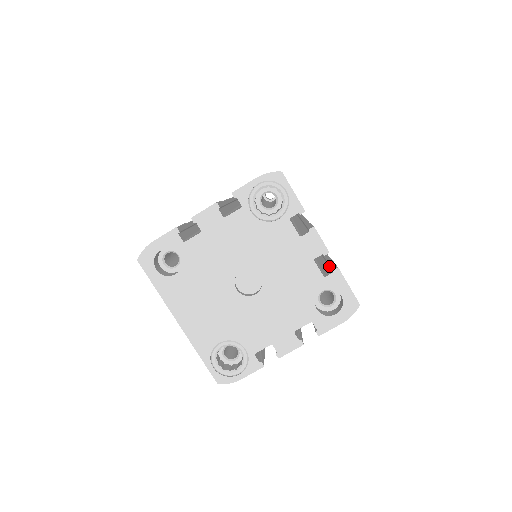
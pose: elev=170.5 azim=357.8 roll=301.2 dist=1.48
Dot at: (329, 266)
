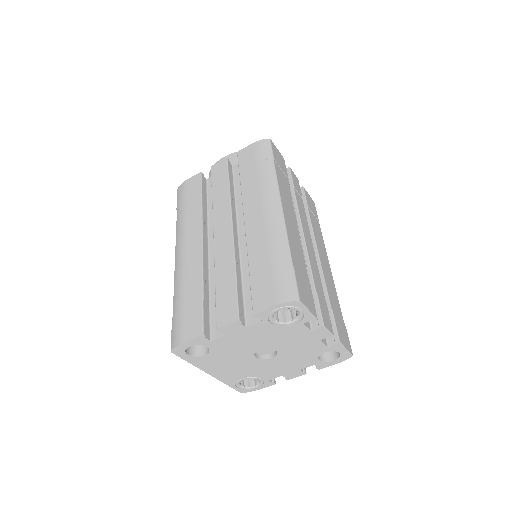
Dot at: occluded
